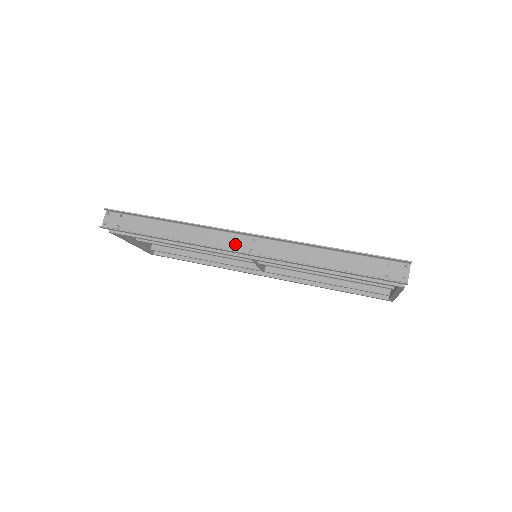
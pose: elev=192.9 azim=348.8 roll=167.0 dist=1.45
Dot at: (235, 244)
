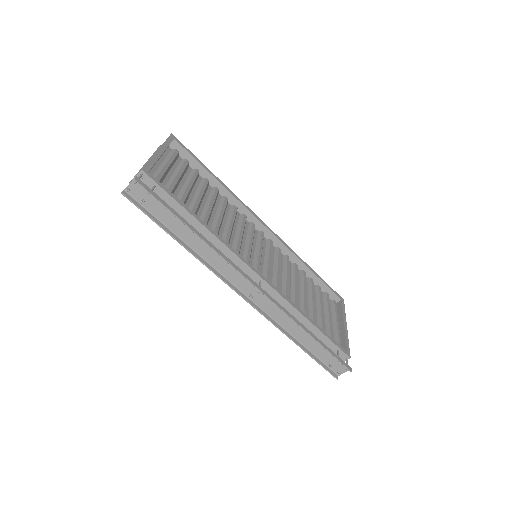
Dot at: (242, 285)
